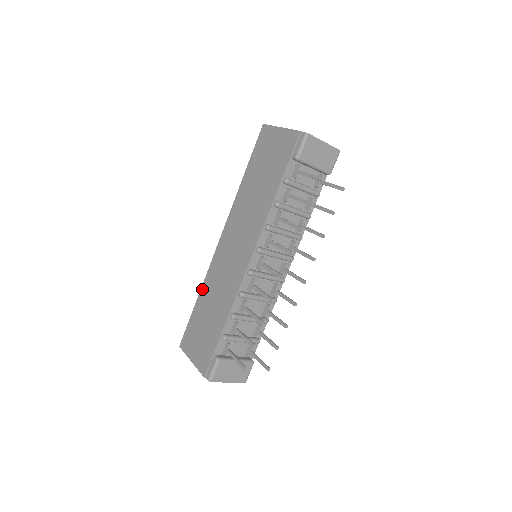
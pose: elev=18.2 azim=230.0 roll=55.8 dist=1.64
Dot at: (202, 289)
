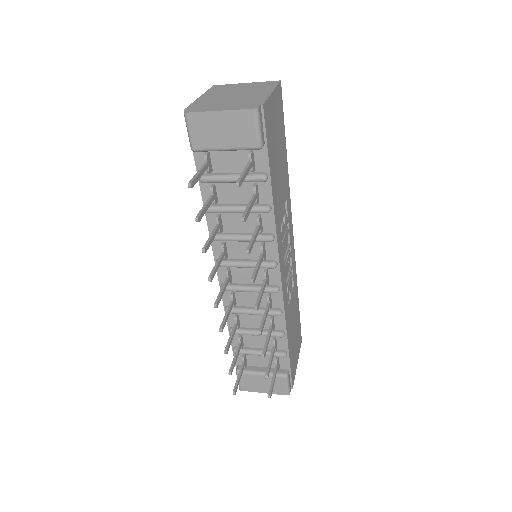
Dot at: occluded
